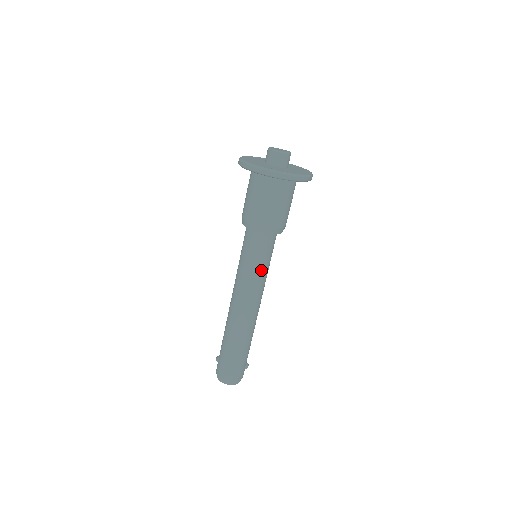
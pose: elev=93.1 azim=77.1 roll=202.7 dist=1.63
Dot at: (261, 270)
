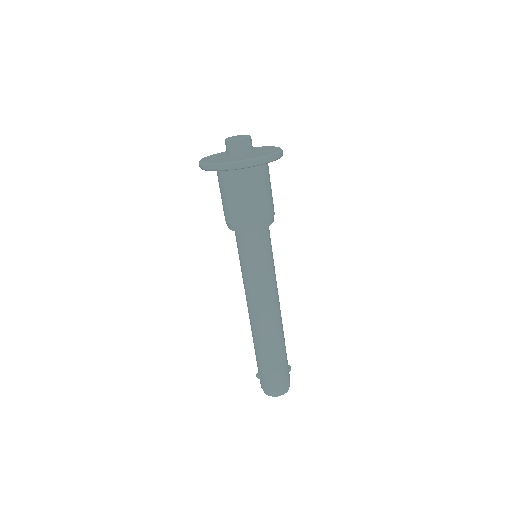
Dot at: (269, 268)
